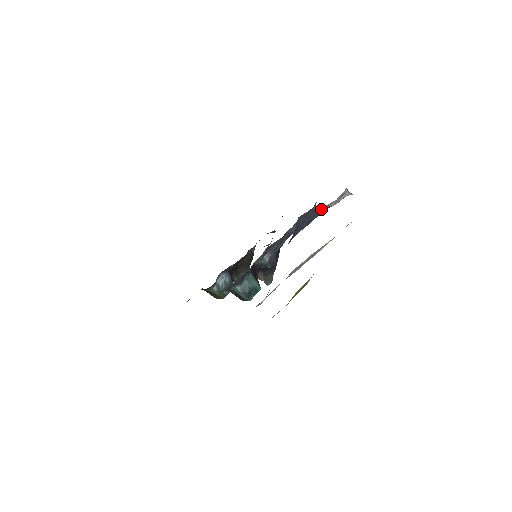
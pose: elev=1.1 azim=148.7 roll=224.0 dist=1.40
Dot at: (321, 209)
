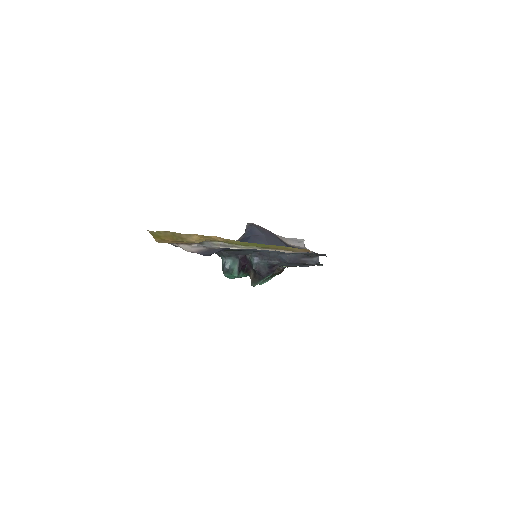
Dot at: (281, 240)
